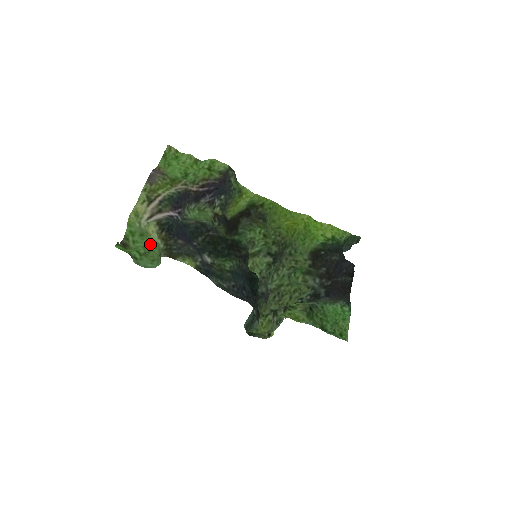
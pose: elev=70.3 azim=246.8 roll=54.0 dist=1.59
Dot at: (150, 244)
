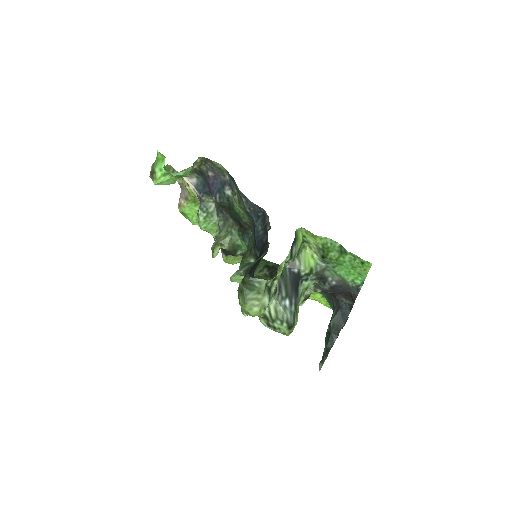
Dot at: occluded
